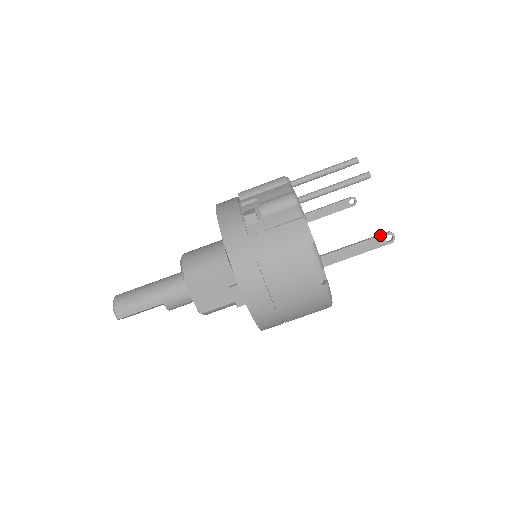
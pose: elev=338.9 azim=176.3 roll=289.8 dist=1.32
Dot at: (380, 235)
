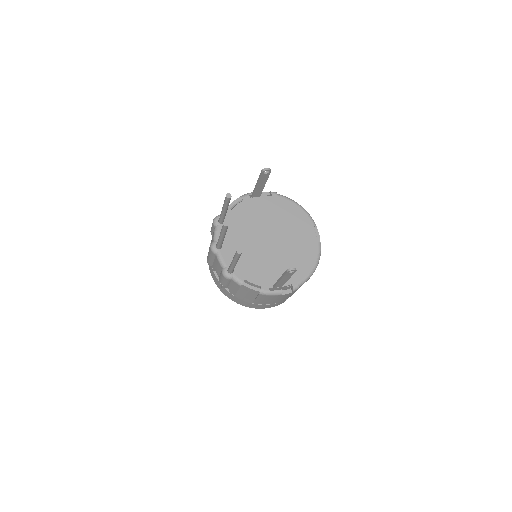
Dot at: (285, 274)
